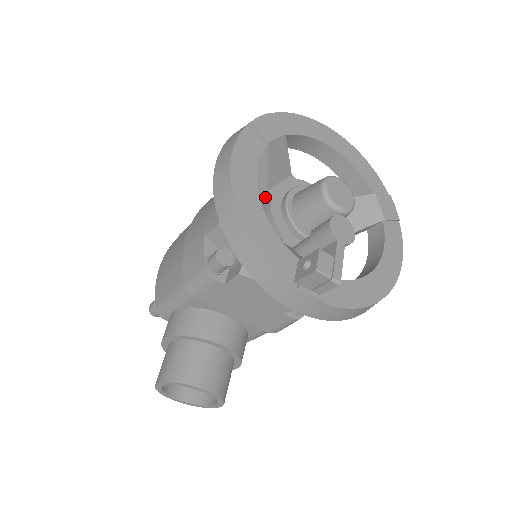
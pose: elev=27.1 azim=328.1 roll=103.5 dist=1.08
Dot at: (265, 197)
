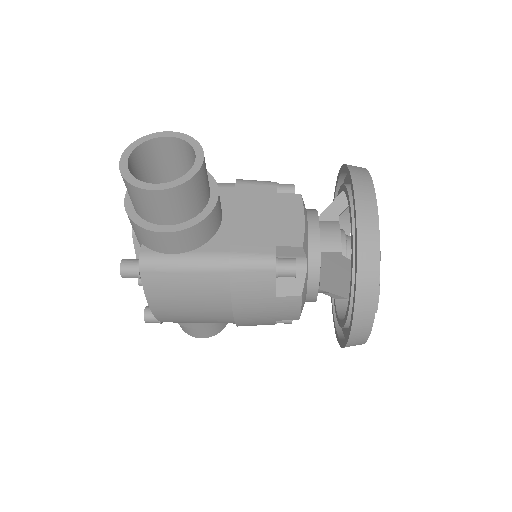
Dot at: occluded
